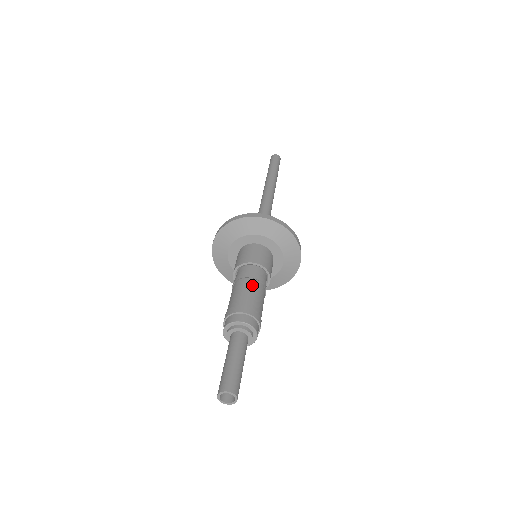
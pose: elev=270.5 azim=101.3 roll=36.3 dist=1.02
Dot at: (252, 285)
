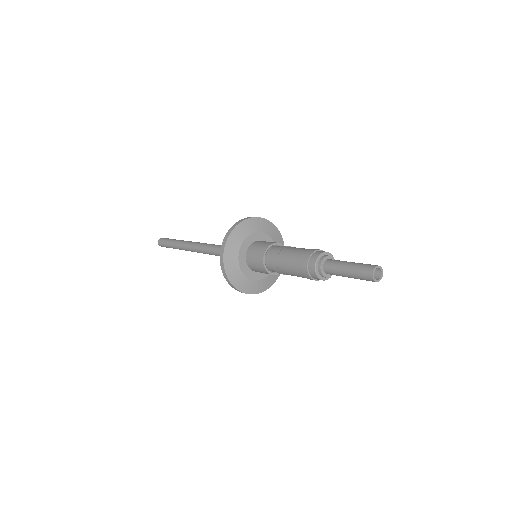
Dot at: (289, 249)
